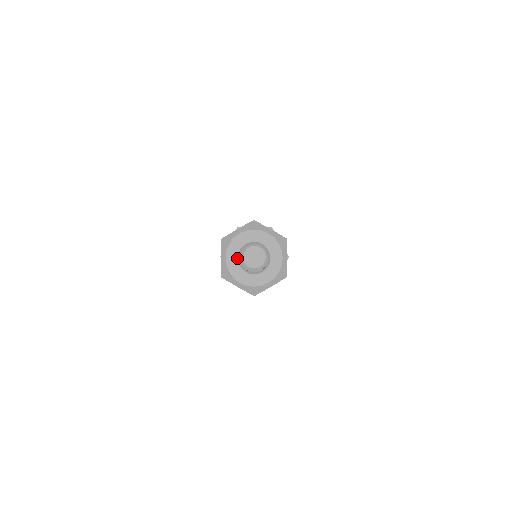
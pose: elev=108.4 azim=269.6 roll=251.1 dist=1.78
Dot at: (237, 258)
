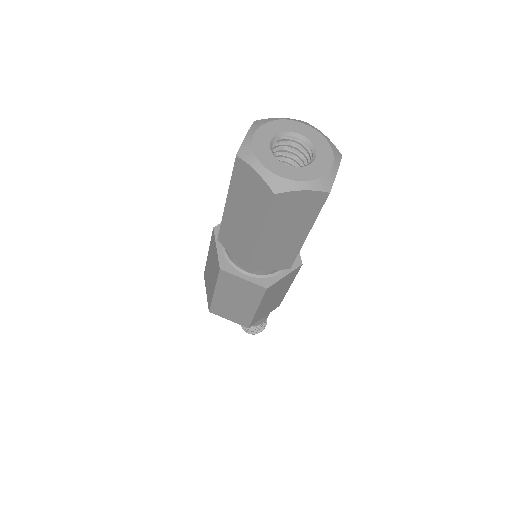
Dot at: (270, 139)
